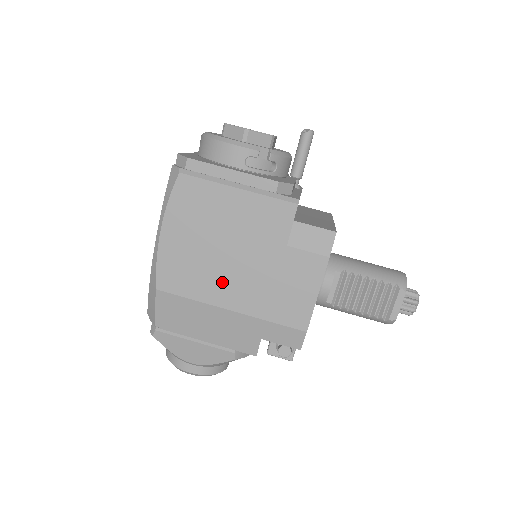
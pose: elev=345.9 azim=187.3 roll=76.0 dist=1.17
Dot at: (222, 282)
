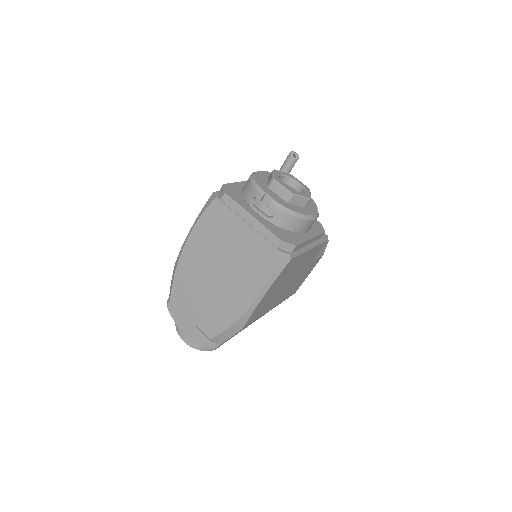
Dot at: (276, 299)
